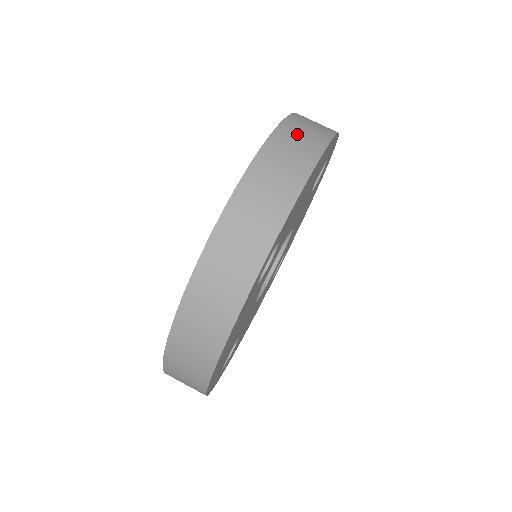
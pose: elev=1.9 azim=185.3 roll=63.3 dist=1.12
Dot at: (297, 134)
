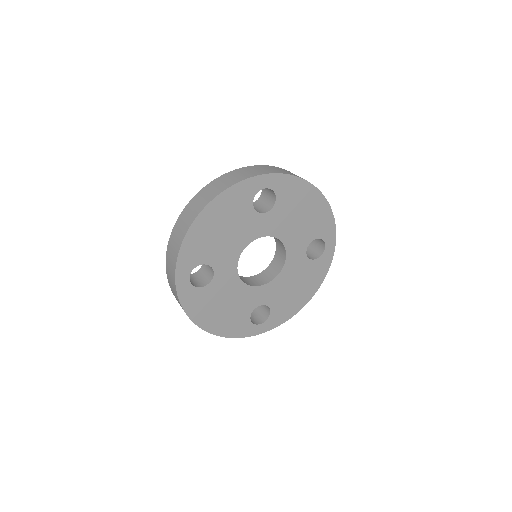
Dot at: (195, 204)
